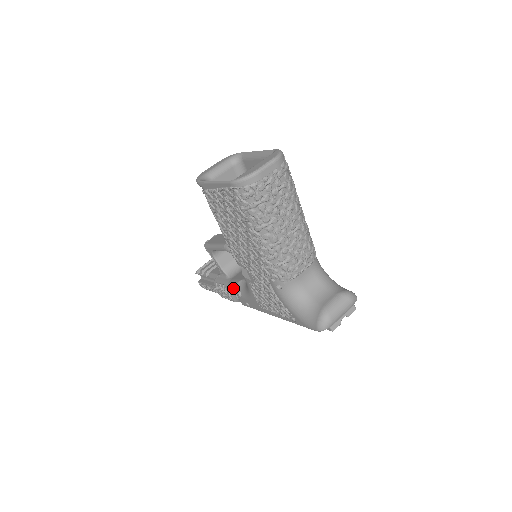
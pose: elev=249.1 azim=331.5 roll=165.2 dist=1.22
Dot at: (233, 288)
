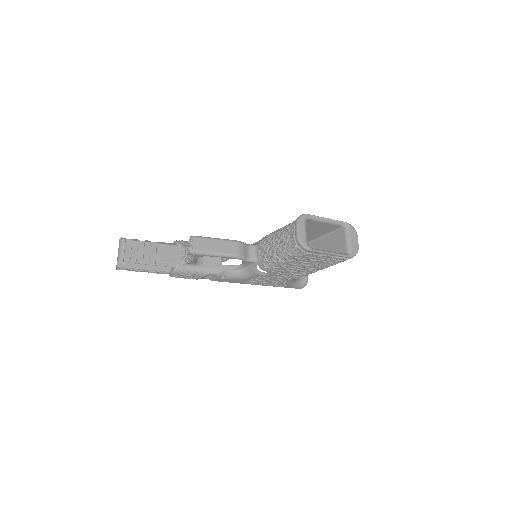
Dot at: (213, 275)
